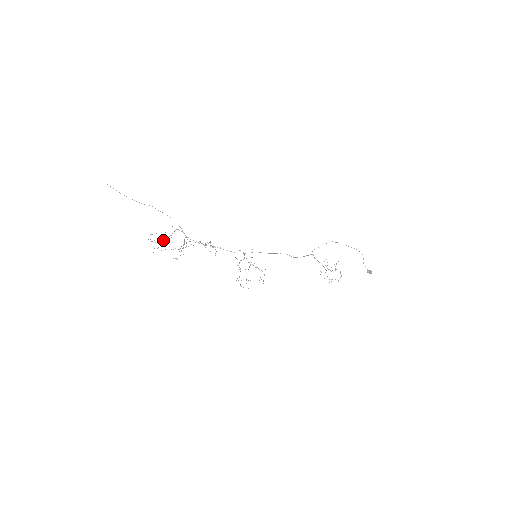
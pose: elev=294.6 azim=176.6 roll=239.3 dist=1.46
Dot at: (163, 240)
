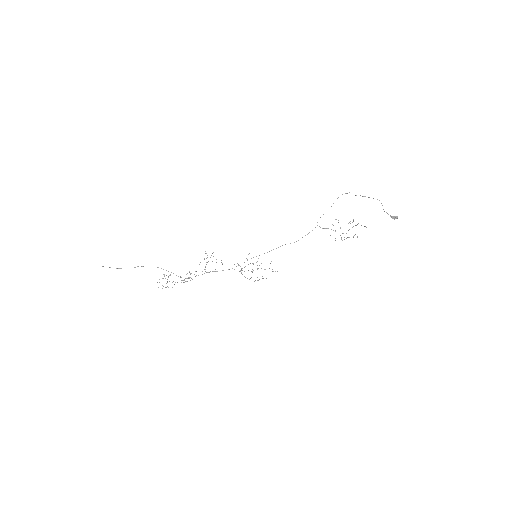
Dot at: (167, 282)
